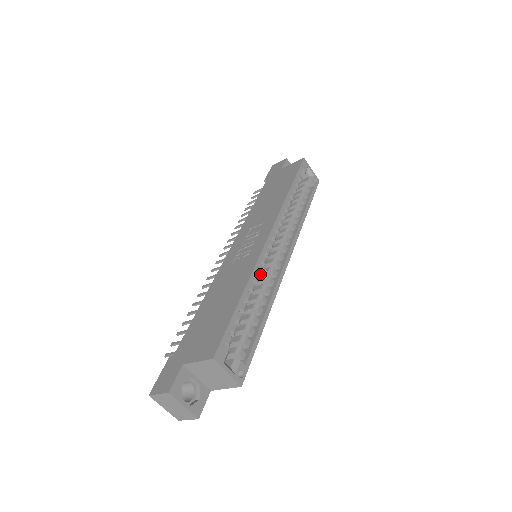
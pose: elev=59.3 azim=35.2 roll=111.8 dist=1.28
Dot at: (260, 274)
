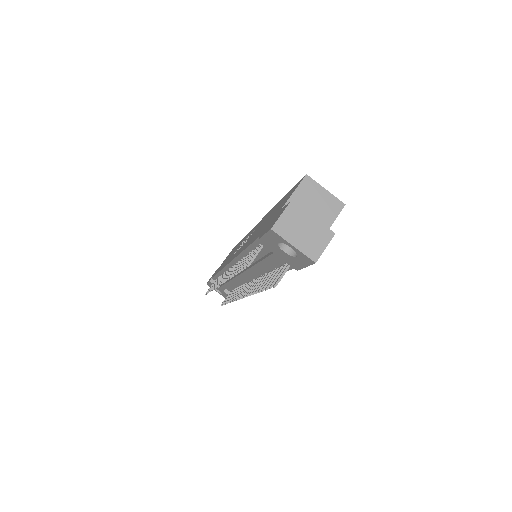
Dot at: occluded
